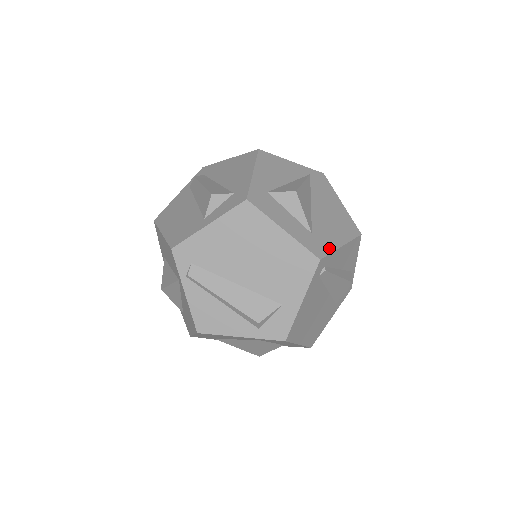
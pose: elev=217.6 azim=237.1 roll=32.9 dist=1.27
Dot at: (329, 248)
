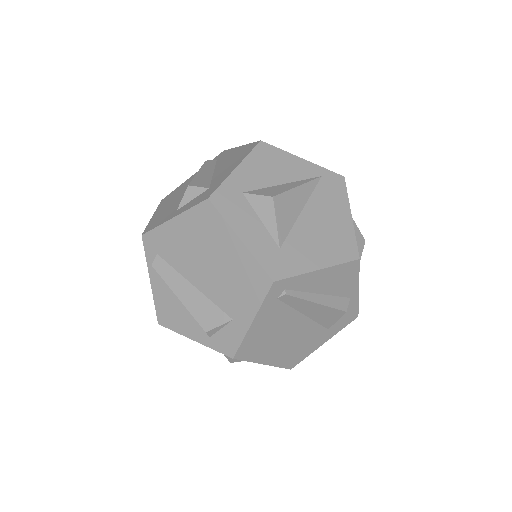
Dot at: (296, 269)
